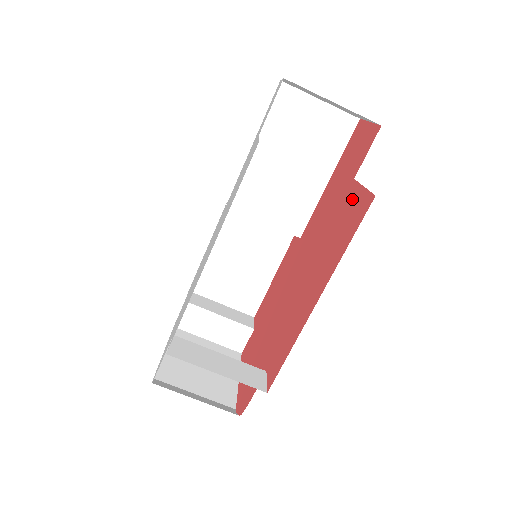
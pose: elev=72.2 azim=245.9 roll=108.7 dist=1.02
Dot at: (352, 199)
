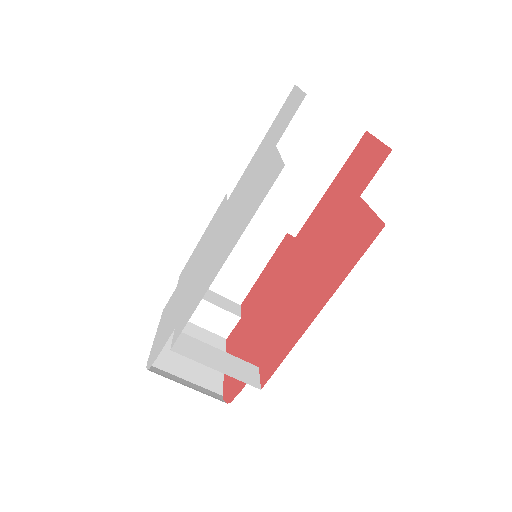
Dot at: (358, 218)
